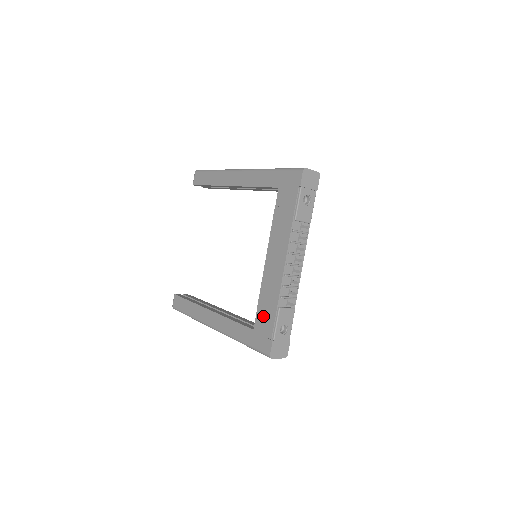
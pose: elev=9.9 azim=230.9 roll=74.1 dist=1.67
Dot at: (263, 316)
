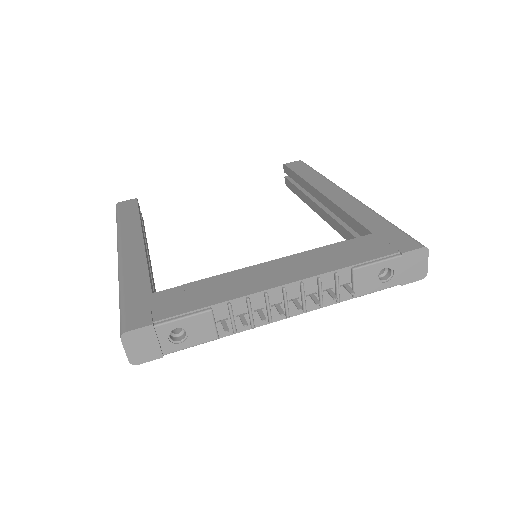
Dot at: (183, 295)
